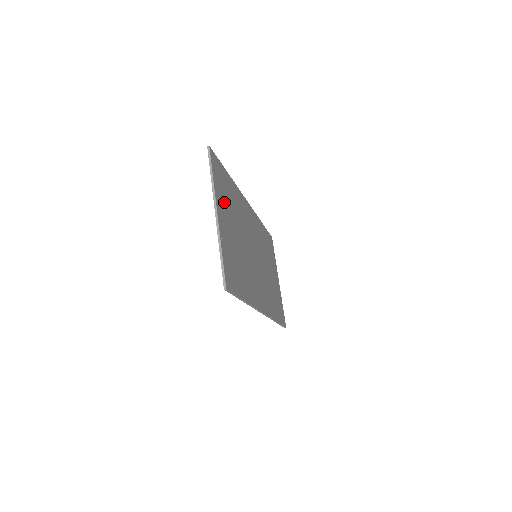
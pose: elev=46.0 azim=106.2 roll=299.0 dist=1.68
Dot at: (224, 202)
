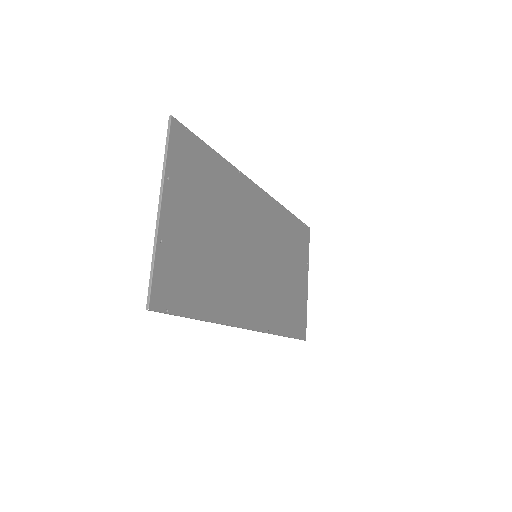
Dot at: (188, 190)
